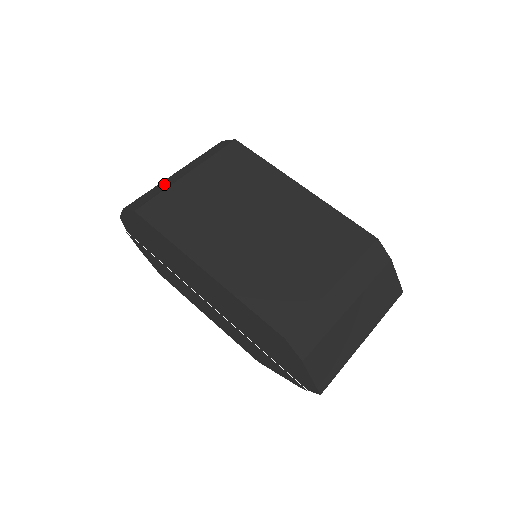
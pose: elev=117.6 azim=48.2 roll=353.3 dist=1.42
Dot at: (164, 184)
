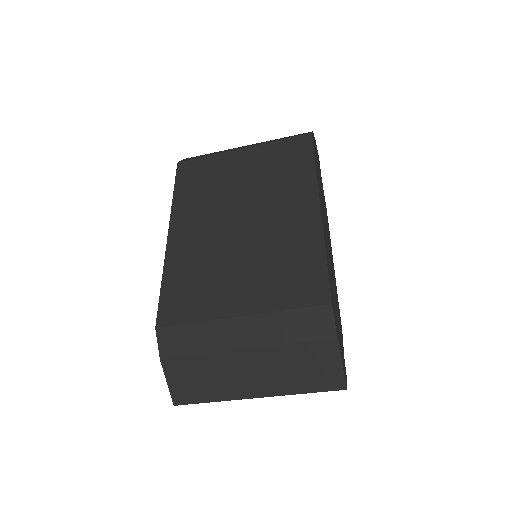
Dot at: (223, 151)
